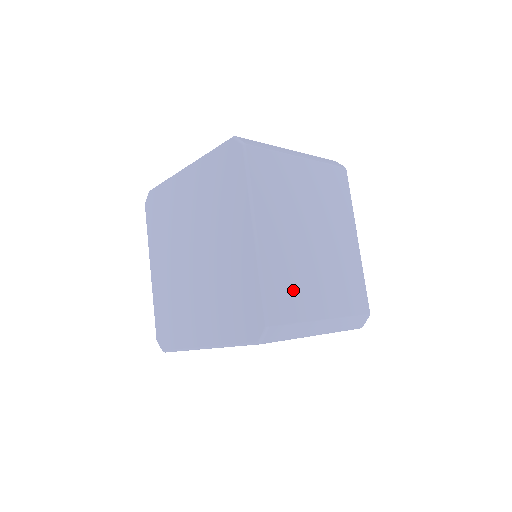
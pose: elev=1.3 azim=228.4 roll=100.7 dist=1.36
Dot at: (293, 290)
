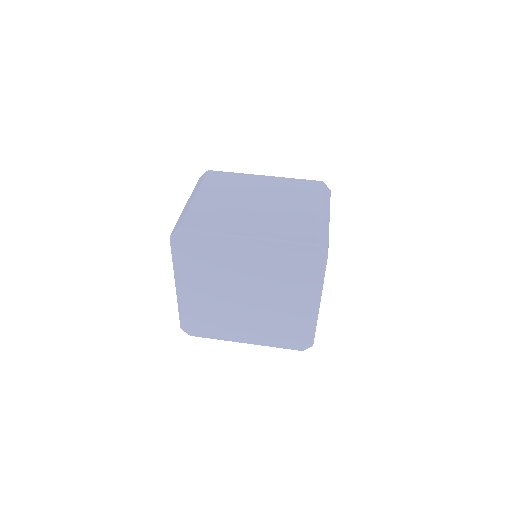
Dot at: occluded
